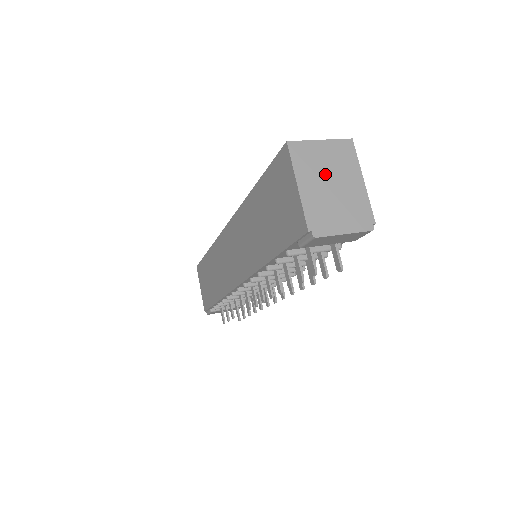
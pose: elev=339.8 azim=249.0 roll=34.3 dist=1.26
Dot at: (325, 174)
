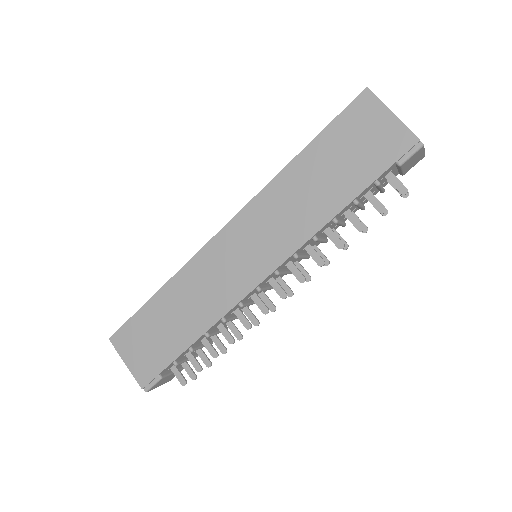
Dot at: occluded
